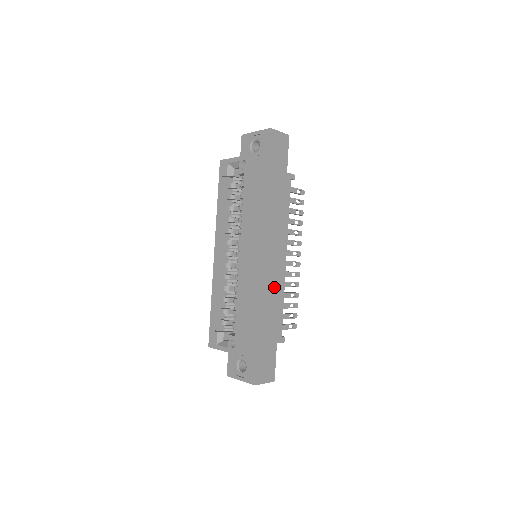
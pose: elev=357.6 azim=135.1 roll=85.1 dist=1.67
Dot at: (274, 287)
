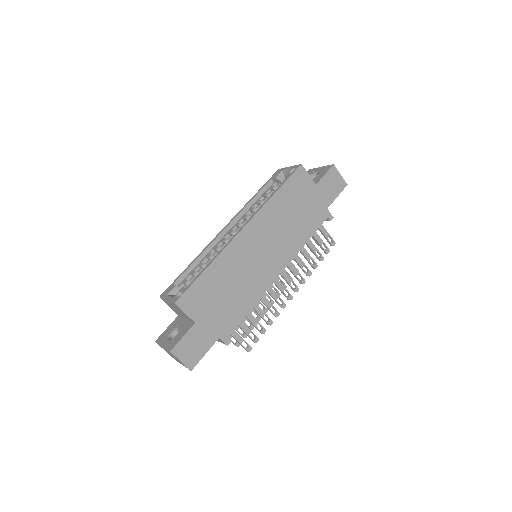
Dot at: (252, 285)
